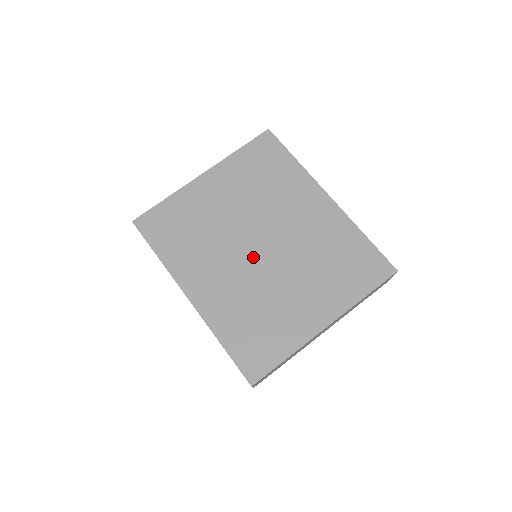
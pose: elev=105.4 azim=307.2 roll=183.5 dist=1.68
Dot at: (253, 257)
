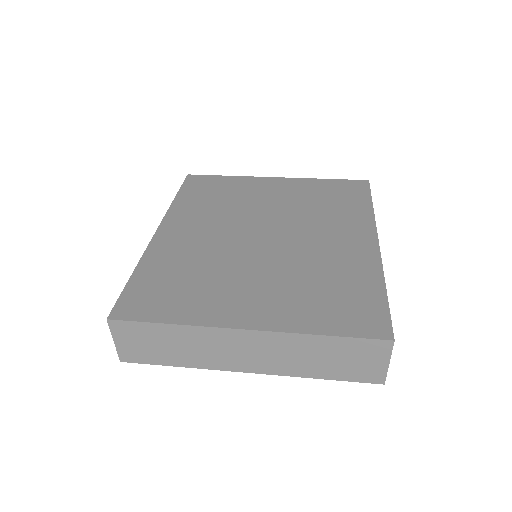
Dot at: (246, 238)
